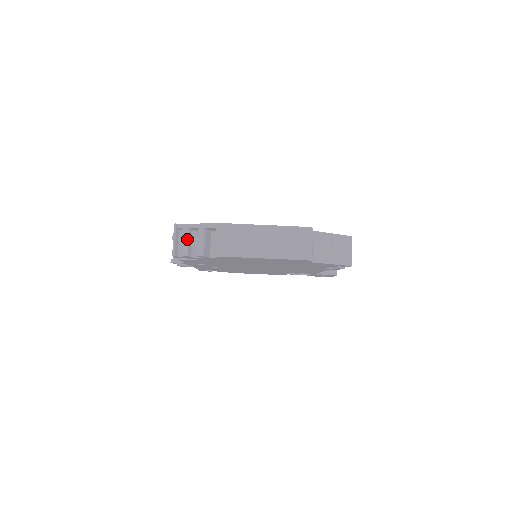
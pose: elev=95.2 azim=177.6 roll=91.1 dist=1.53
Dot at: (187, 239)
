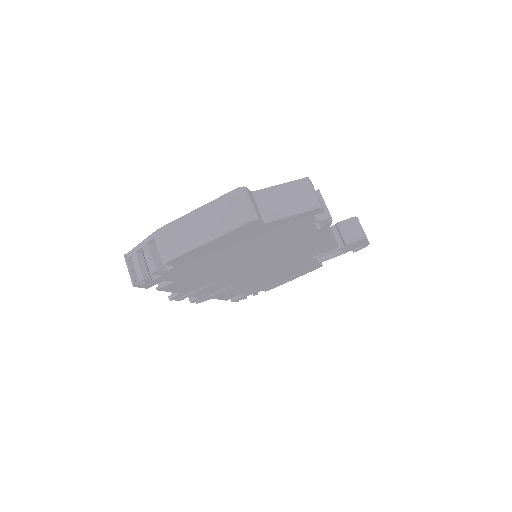
Dot at: (138, 263)
